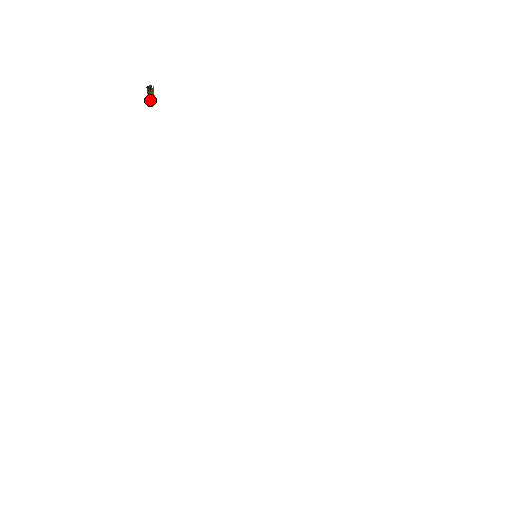
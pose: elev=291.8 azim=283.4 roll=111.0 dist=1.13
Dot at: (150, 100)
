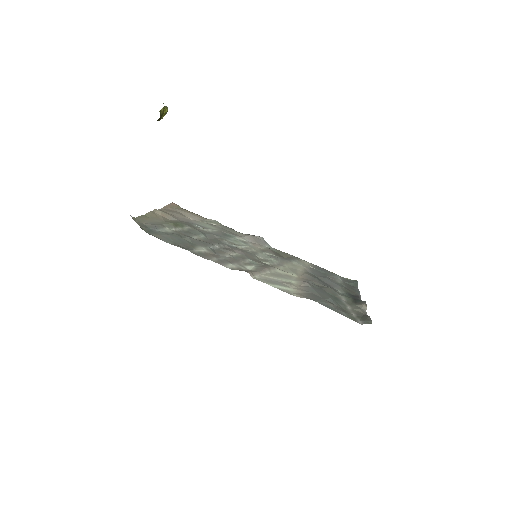
Dot at: (163, 116)
